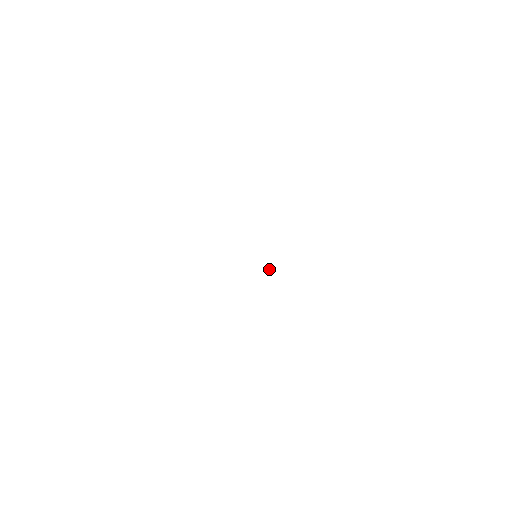
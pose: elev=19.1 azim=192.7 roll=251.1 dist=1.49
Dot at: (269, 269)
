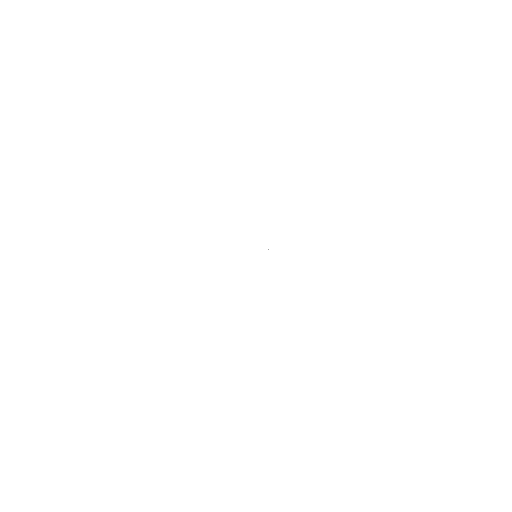
Dot at: occluded
